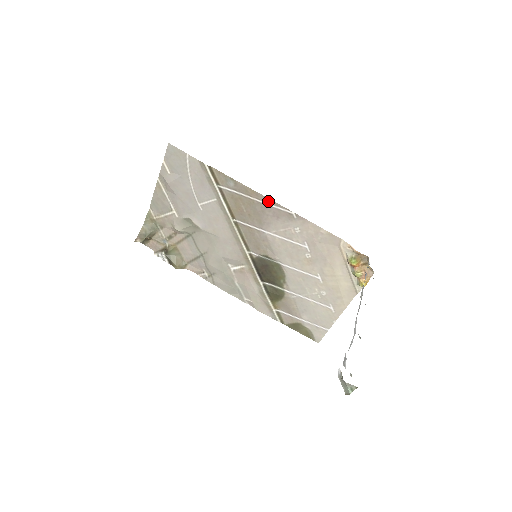
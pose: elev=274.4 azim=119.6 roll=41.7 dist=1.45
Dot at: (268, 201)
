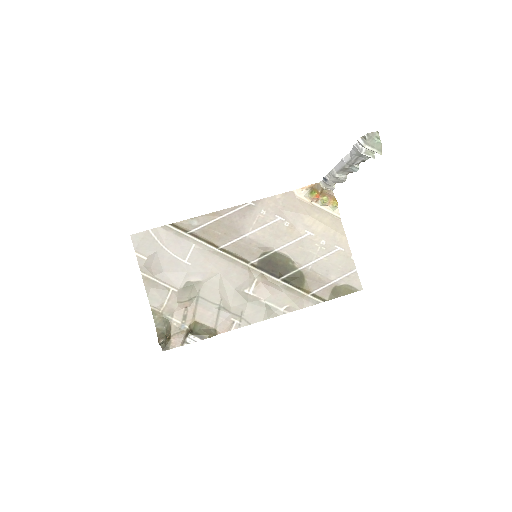
Dot at: (228, 211)
